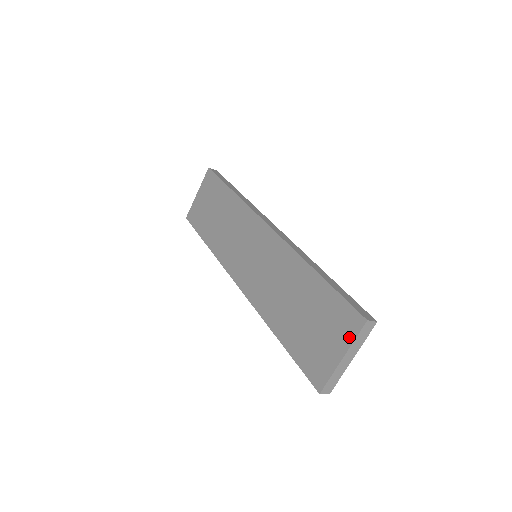
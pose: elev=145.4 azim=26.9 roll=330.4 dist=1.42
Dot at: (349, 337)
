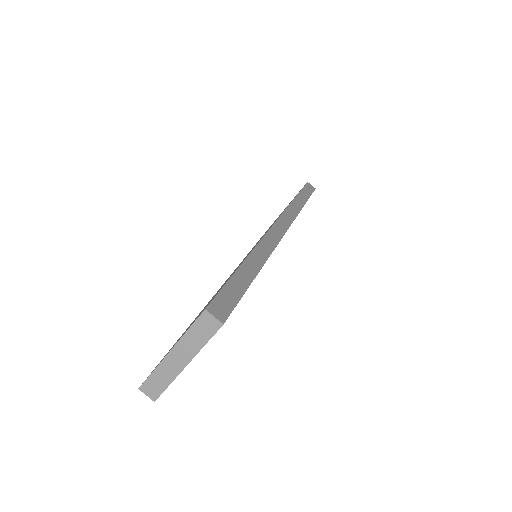
Dot at: (188, 328)
